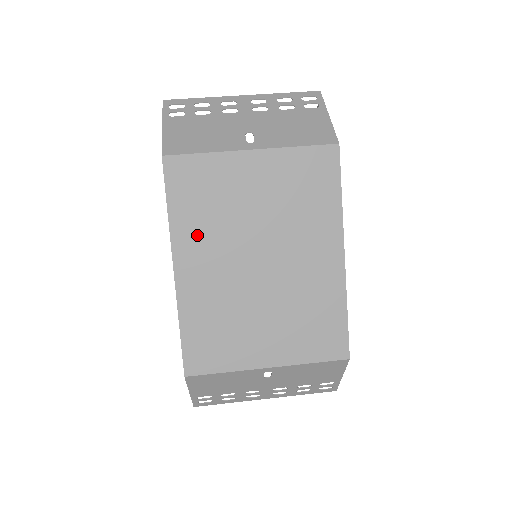
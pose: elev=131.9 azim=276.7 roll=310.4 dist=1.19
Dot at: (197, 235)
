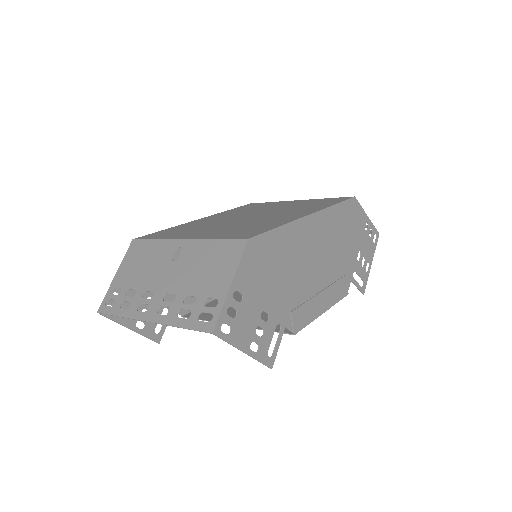
Dot at: (230, 213)
